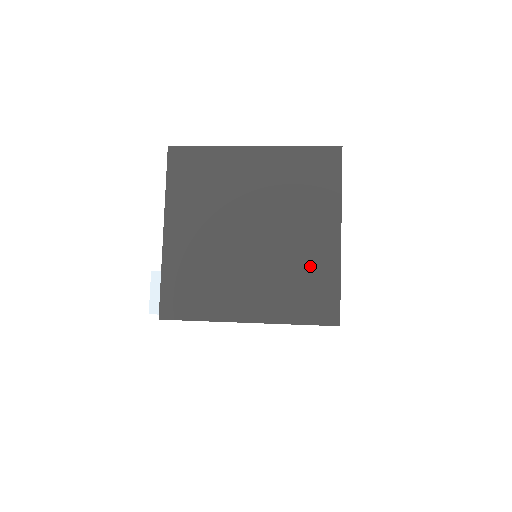
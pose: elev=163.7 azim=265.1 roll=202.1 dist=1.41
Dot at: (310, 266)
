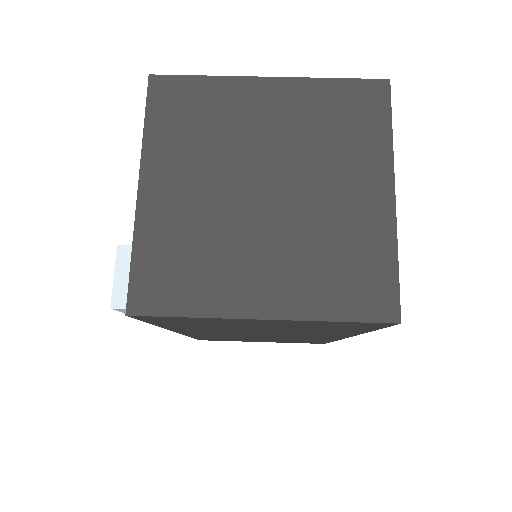
Dot at: (353, 237)
